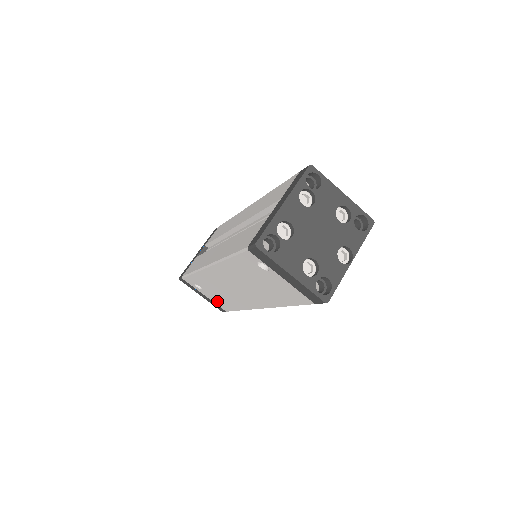
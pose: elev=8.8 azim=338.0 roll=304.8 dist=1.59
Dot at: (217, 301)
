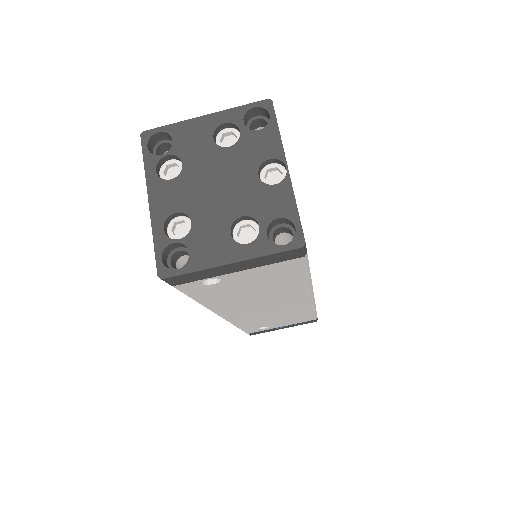
Dot at: (294, 321)
